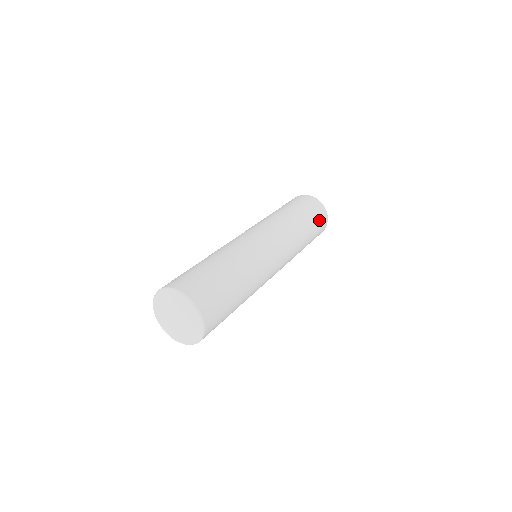
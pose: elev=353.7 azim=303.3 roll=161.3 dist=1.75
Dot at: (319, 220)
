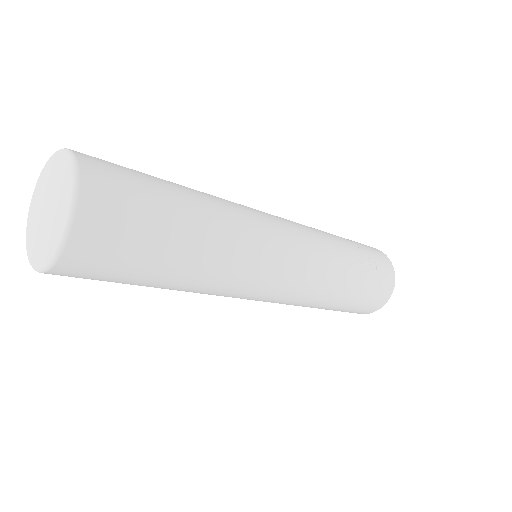
Dot at: (376, 260)
